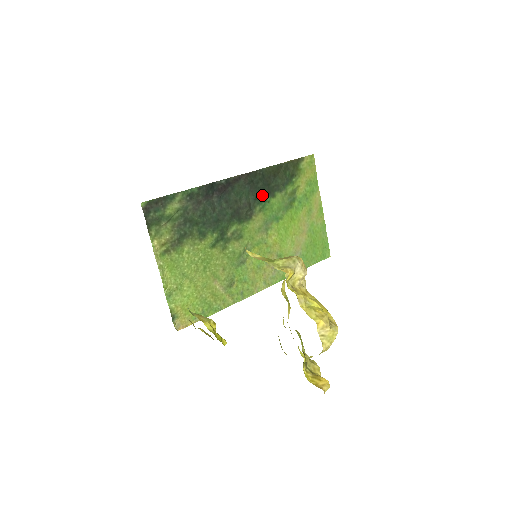
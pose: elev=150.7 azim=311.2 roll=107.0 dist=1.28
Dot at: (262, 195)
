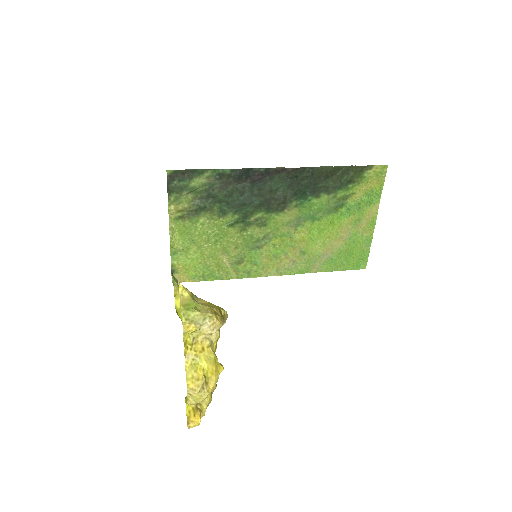
Dot at: (304, 192)
